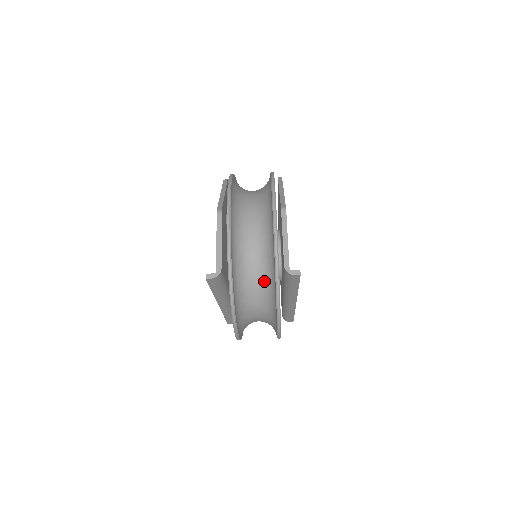
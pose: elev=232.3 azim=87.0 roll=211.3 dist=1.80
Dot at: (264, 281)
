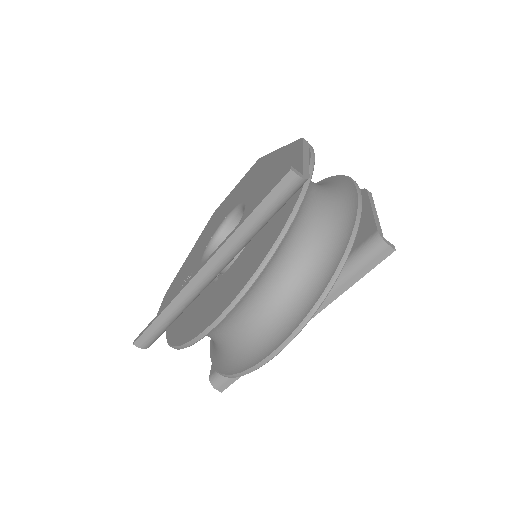
Dot at: (315, 252)
